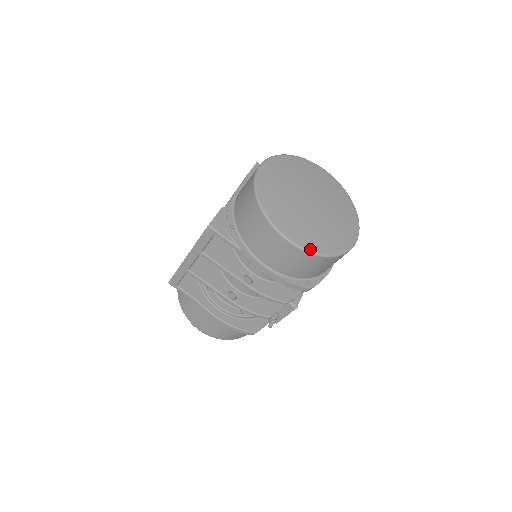
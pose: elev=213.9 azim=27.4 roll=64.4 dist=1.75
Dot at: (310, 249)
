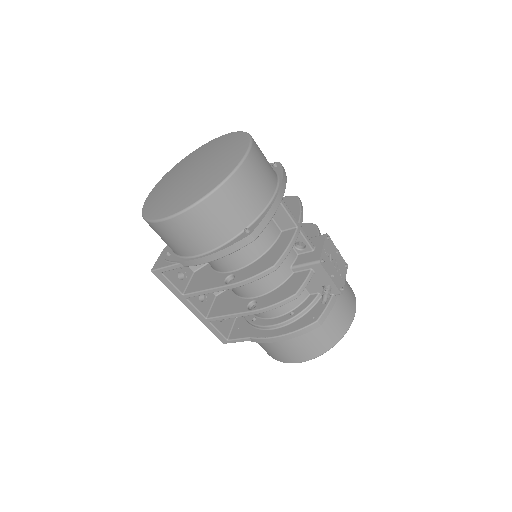
Dot at: (188, 205)
